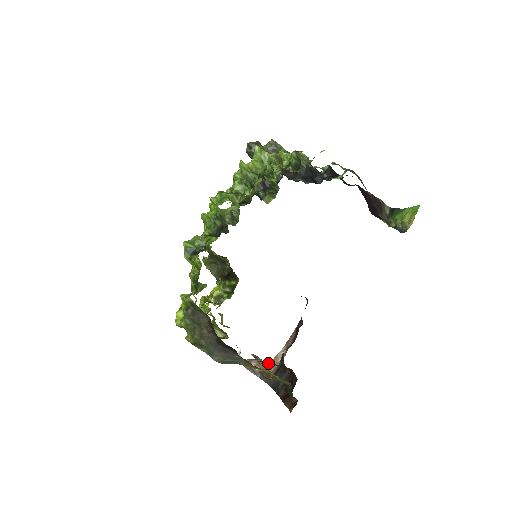
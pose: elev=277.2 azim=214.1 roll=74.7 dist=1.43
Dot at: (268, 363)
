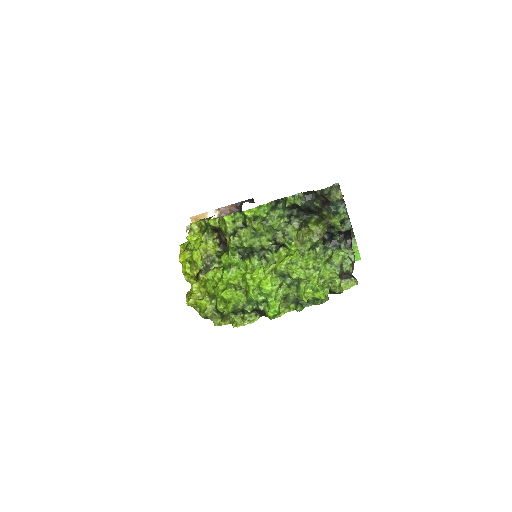
Dot at: occluded
